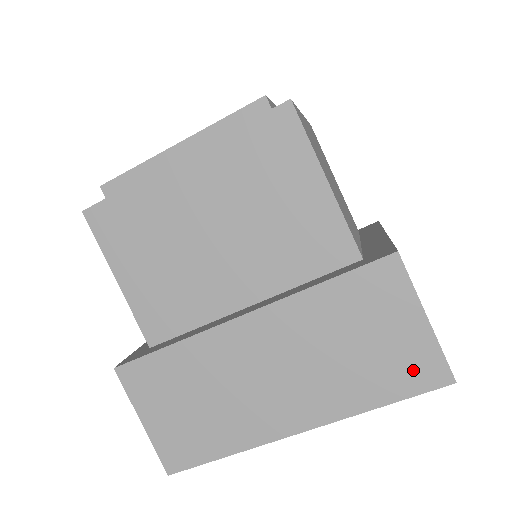
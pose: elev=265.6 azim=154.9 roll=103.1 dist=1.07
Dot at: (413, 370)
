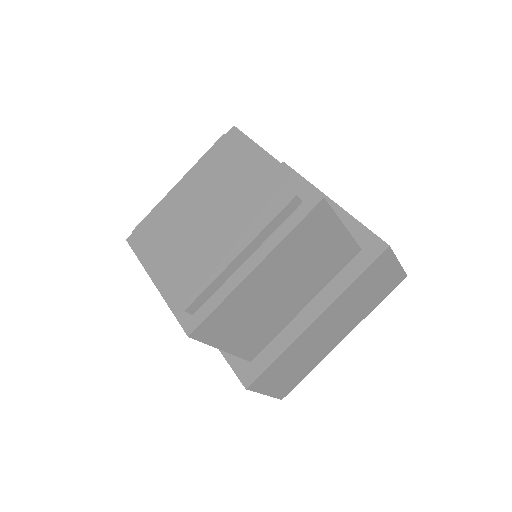
Dot at: (392, 284)
